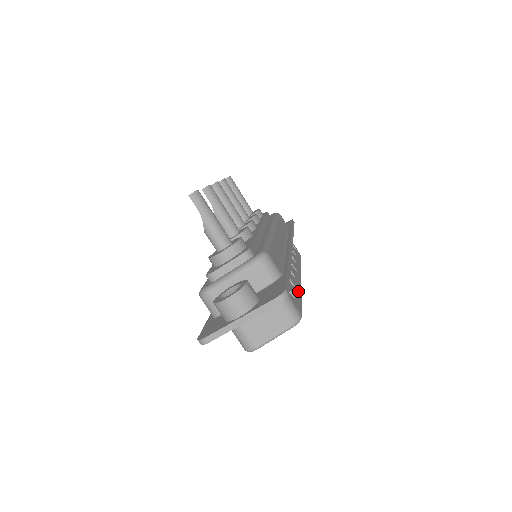
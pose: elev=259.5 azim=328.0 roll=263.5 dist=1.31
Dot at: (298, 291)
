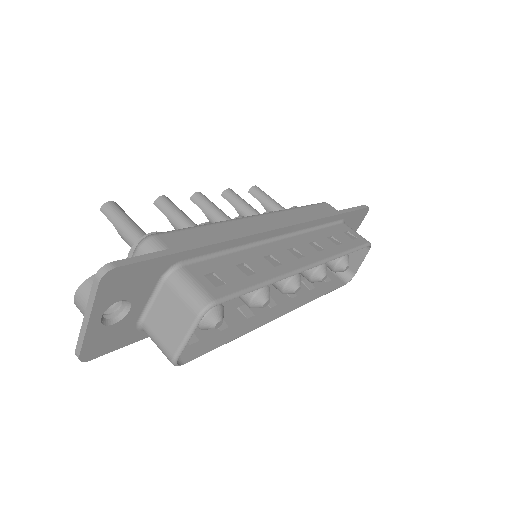
Dot at: (261, 275)
